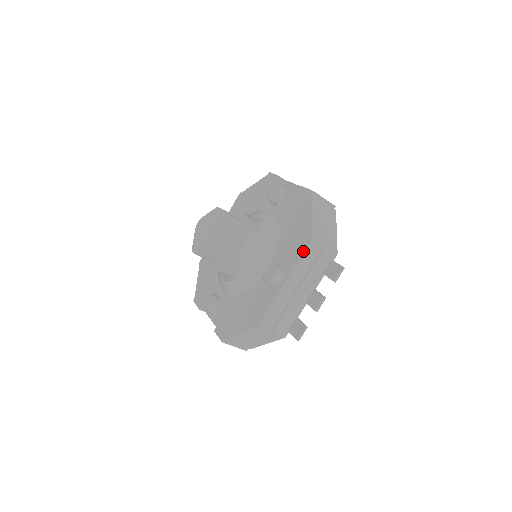
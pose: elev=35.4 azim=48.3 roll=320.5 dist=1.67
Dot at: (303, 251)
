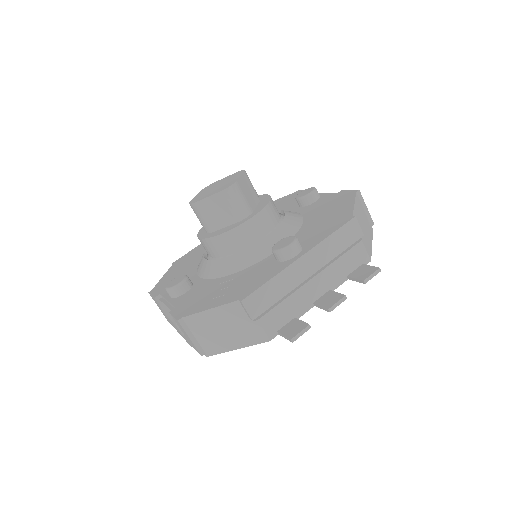
Dot at: (337, 229)
